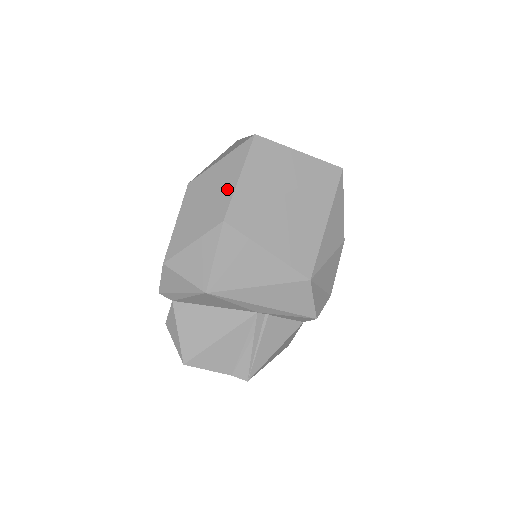
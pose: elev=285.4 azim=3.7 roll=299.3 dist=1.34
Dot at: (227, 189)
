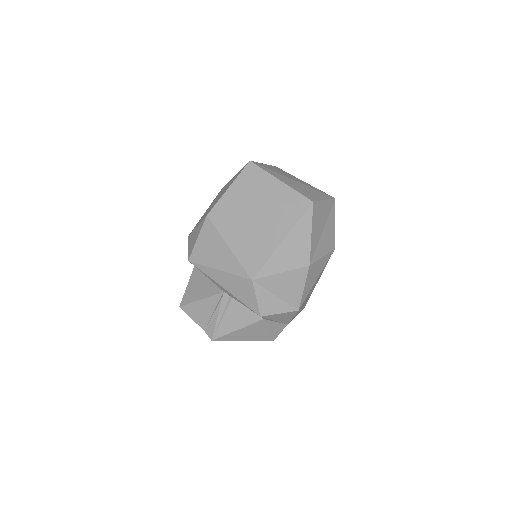
Dot at: (221, 195)
